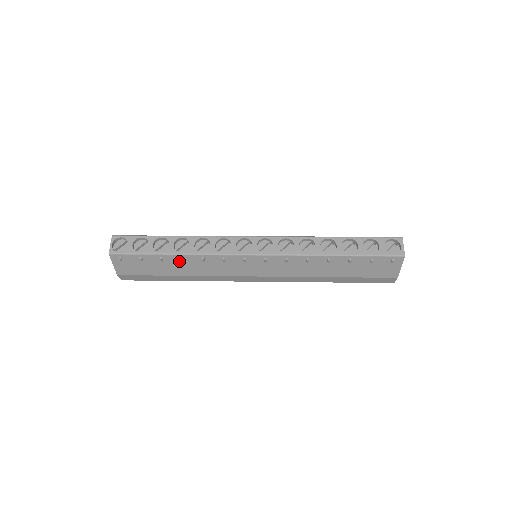
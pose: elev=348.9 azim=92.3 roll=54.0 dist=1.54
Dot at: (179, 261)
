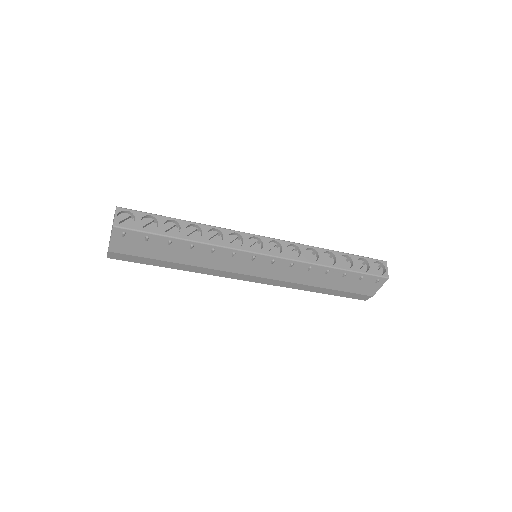
Dot at: (187, 248)
